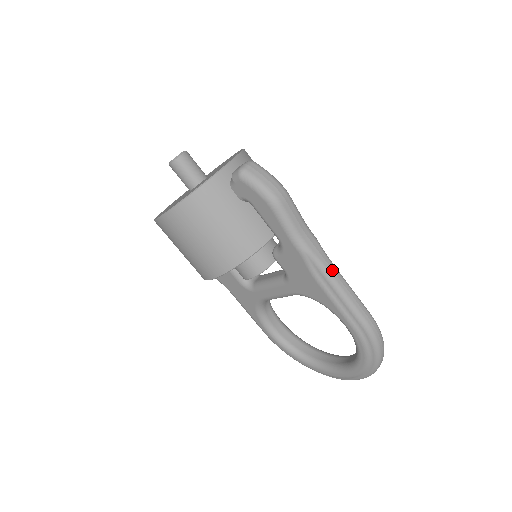
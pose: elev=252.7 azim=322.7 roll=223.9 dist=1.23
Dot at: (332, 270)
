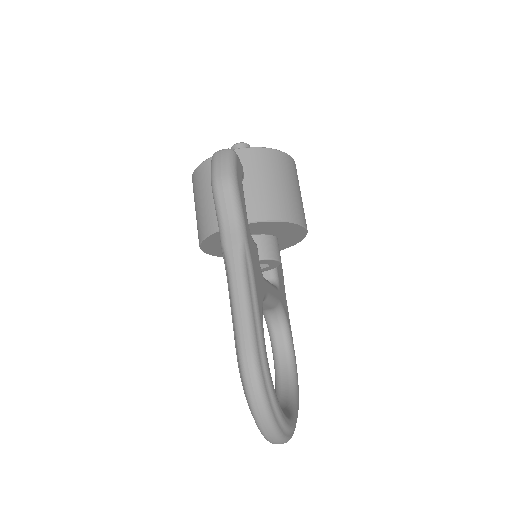
Dot at: (235, 275)
